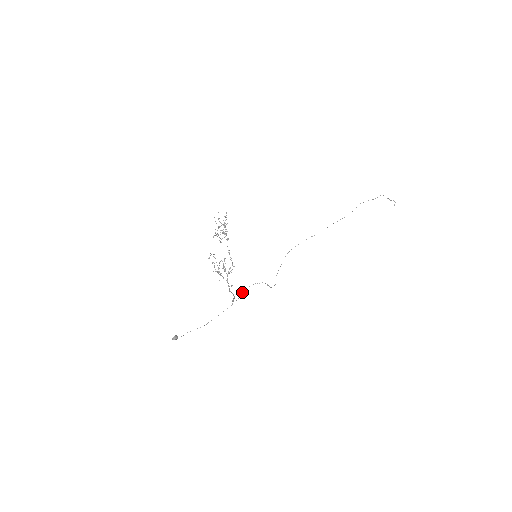
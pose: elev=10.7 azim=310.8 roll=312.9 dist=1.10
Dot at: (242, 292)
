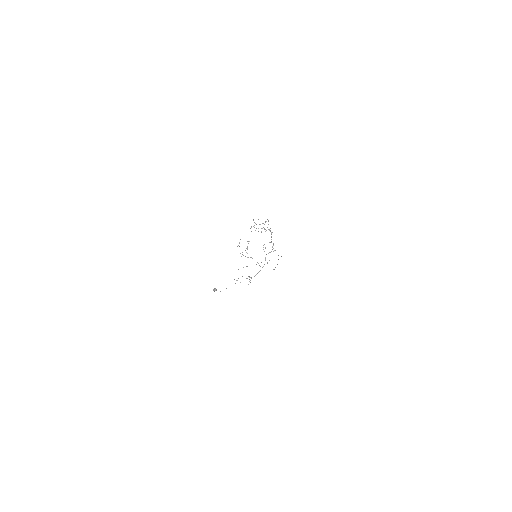
Dot at: occluded
